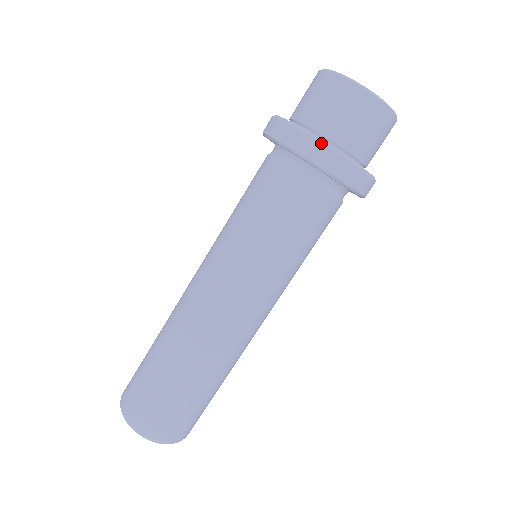
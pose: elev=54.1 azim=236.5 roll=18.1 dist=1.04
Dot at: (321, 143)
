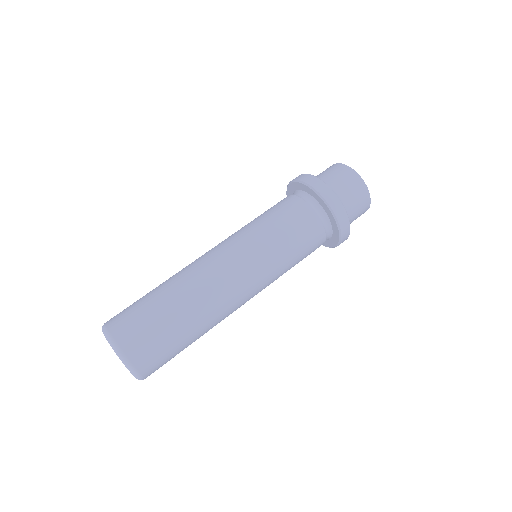
Dot at: (337, 196)
